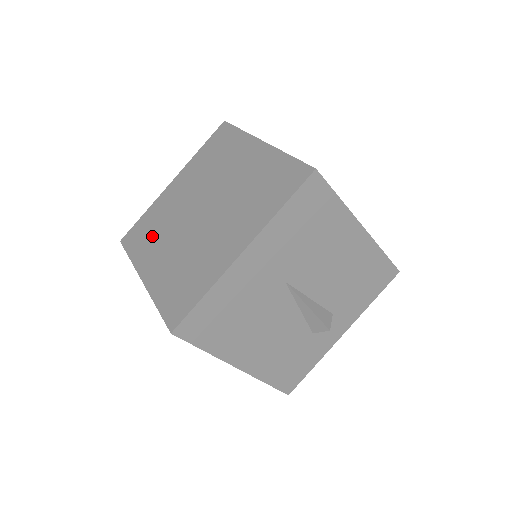
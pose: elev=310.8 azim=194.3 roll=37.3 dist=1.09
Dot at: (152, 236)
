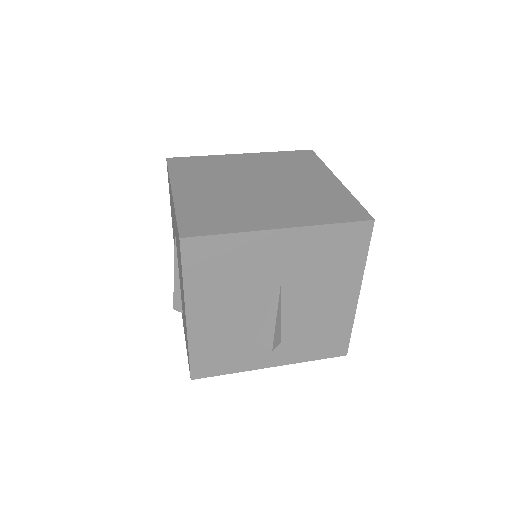
Dot at: (201, 172)
